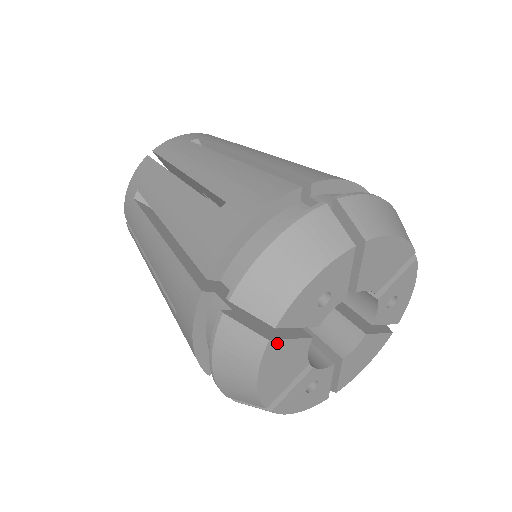
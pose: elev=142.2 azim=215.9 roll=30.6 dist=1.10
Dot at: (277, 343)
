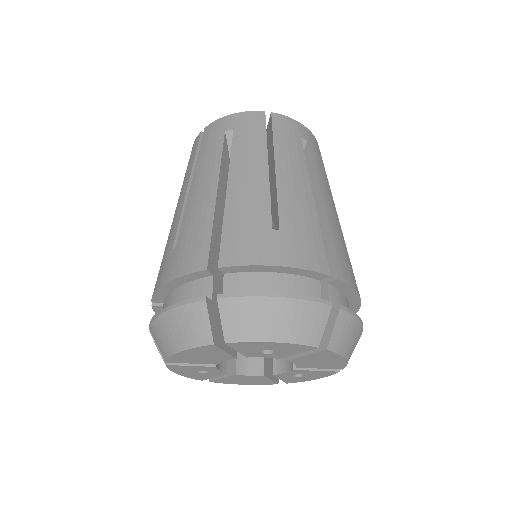
Dot at: (216, 348)
